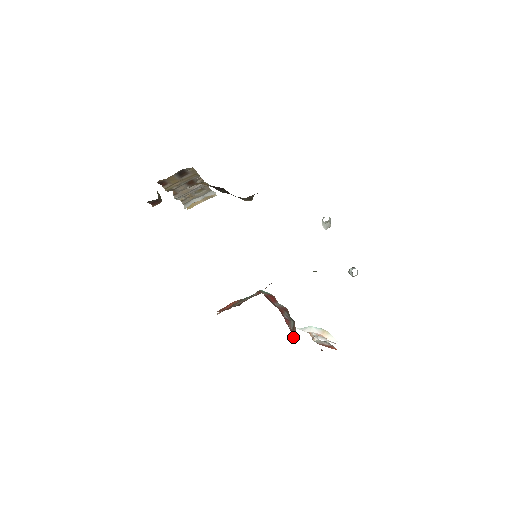
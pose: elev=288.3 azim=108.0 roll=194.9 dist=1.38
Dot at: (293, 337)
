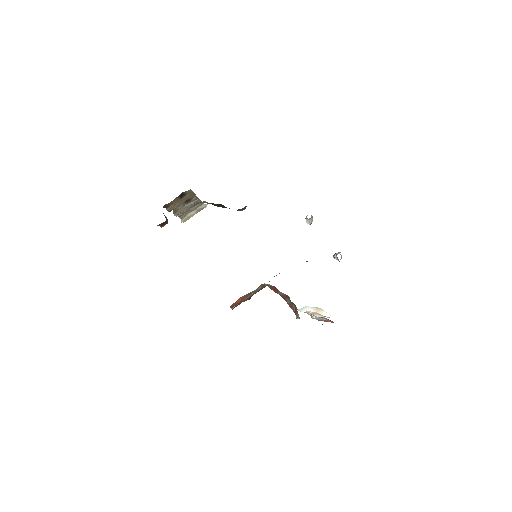
Dot at: (297, 318)
